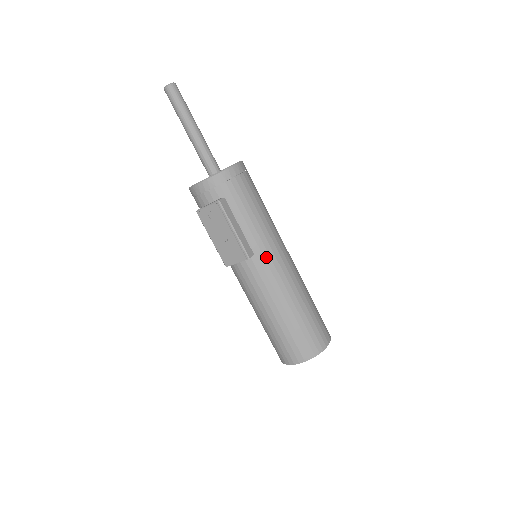
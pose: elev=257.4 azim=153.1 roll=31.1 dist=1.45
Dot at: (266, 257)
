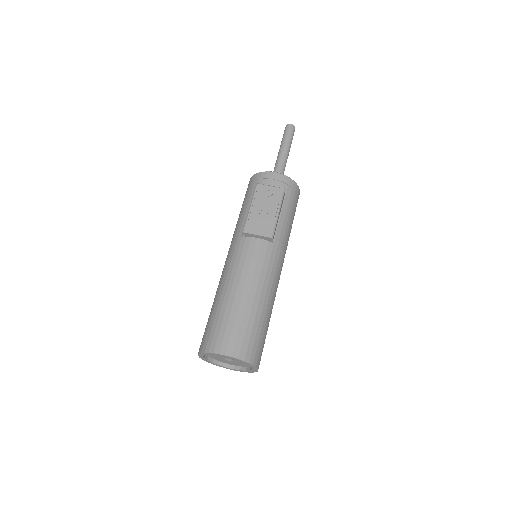
Dot at: (277, 254)
